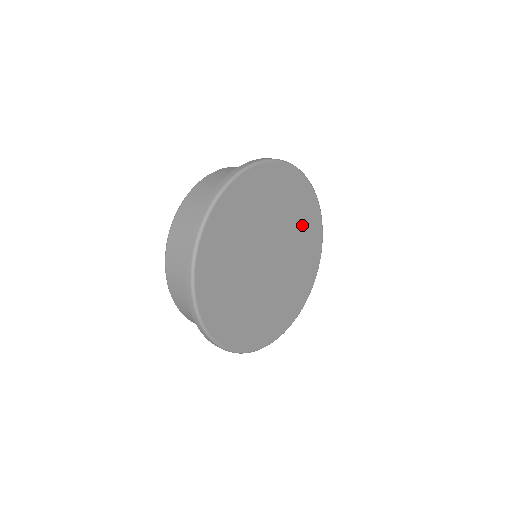
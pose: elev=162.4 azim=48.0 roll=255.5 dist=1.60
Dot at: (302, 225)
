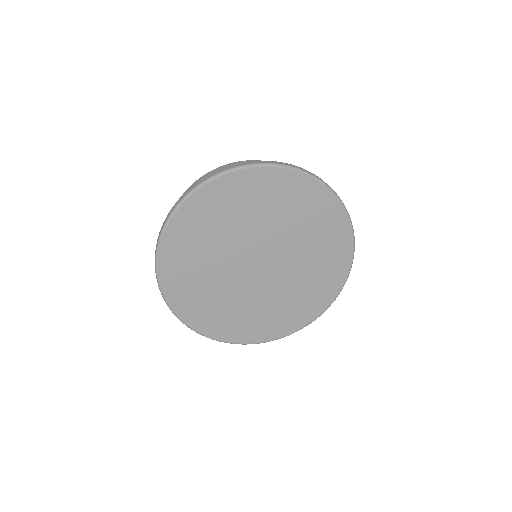
Dot at: (315, 276)
